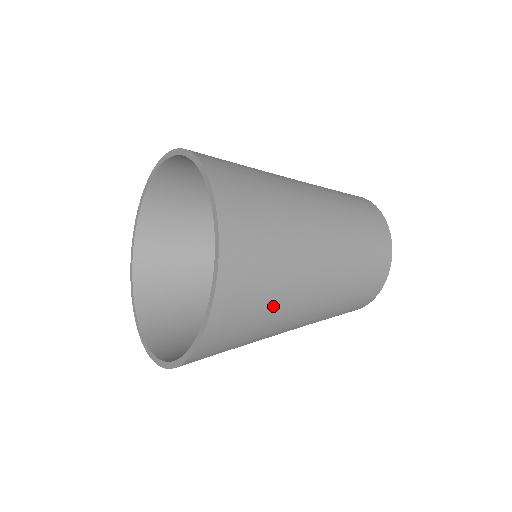
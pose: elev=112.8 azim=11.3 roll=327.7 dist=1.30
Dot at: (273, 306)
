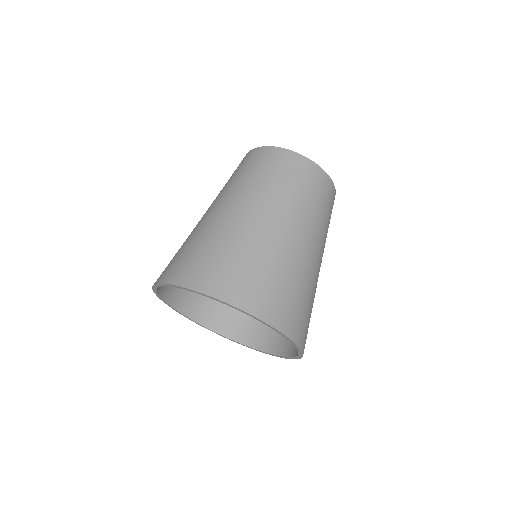
Dot at: (303, 286)
